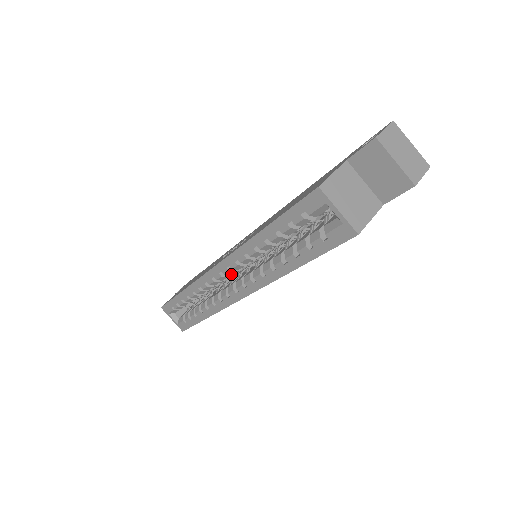
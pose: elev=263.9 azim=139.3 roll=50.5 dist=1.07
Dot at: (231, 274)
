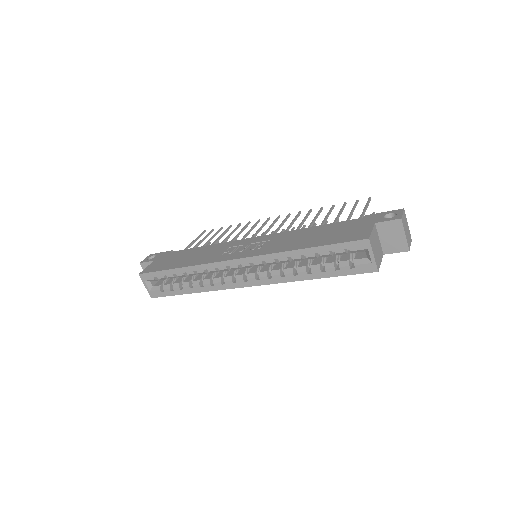
Dot at: (247, 267)
